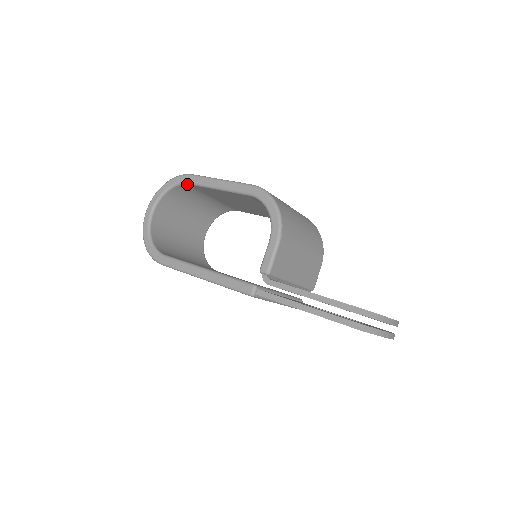
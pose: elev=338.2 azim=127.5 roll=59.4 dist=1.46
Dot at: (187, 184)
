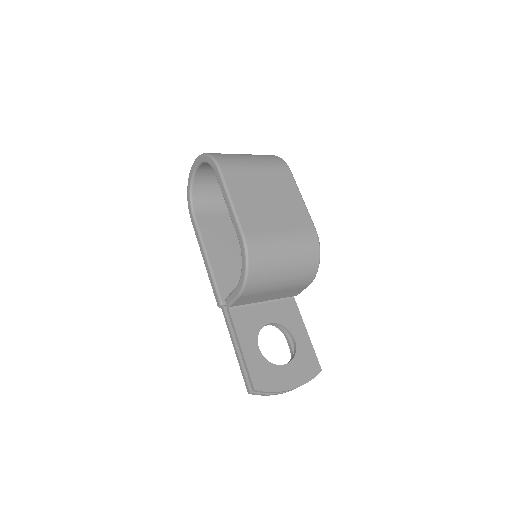
Dot at: (216, 173)
